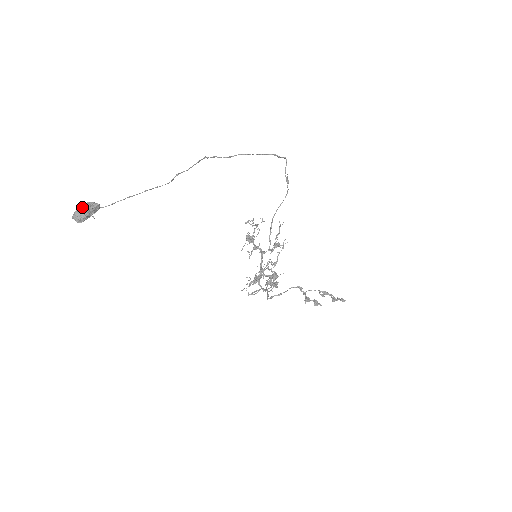
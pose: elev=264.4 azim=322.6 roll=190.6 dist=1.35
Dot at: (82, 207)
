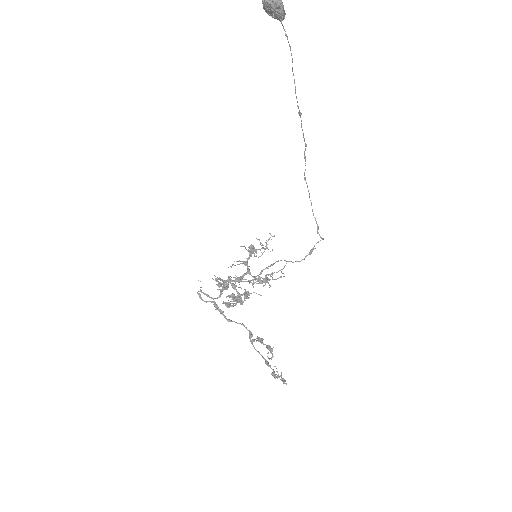
Dot at: (279, 0)
